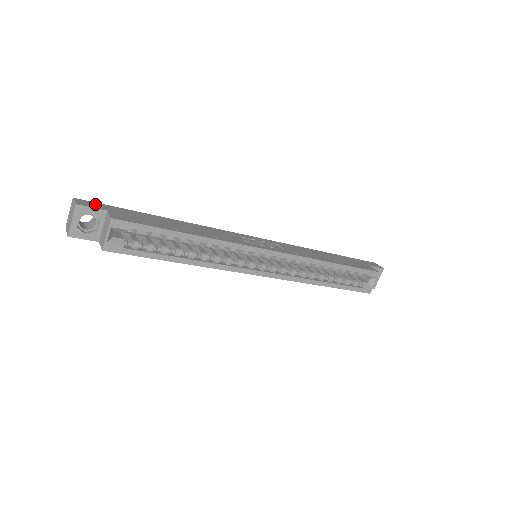
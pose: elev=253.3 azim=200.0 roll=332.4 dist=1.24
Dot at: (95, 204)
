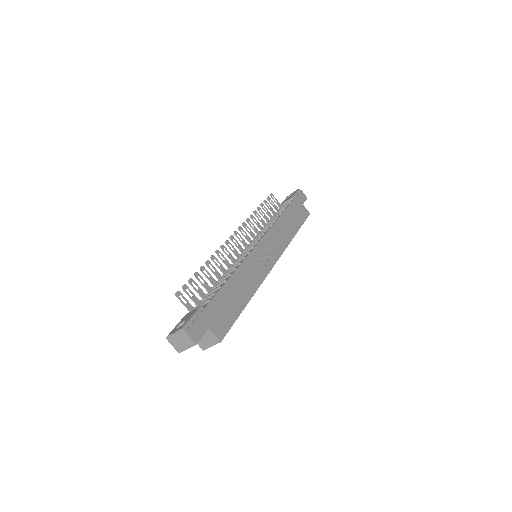
Dot at: (198, 325)
